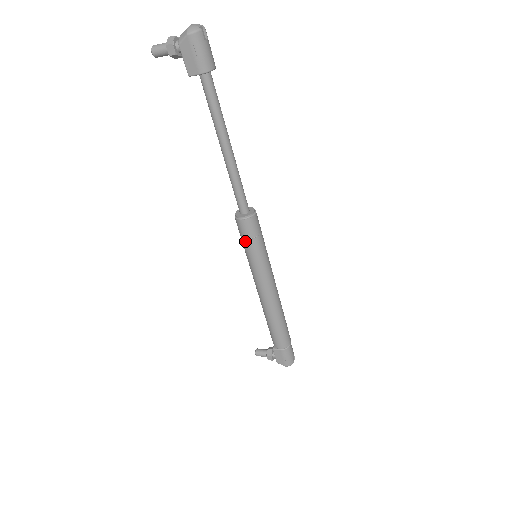
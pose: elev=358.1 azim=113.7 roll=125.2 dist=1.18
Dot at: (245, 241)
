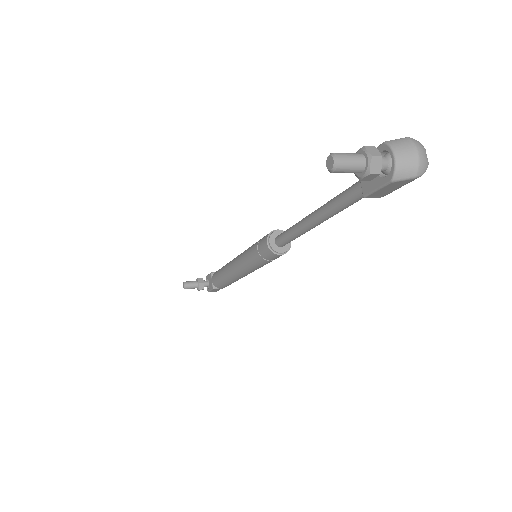
Dot at: (266, 261)
